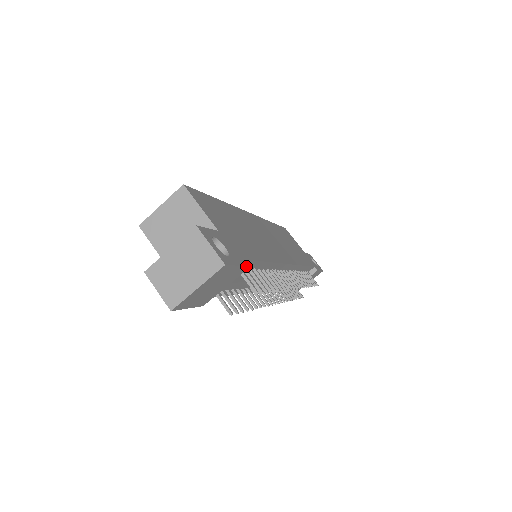
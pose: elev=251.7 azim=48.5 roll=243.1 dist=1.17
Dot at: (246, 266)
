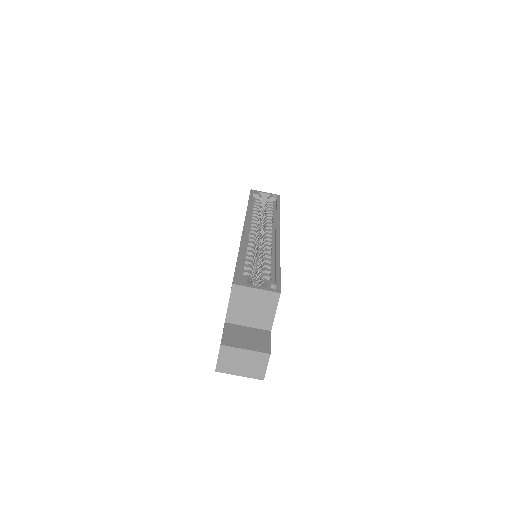
Dot at: occluded
